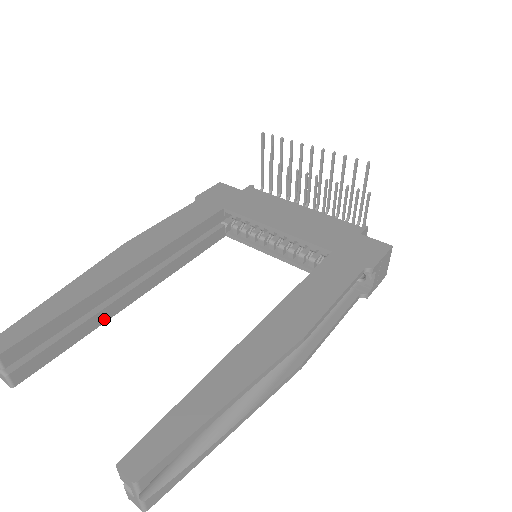
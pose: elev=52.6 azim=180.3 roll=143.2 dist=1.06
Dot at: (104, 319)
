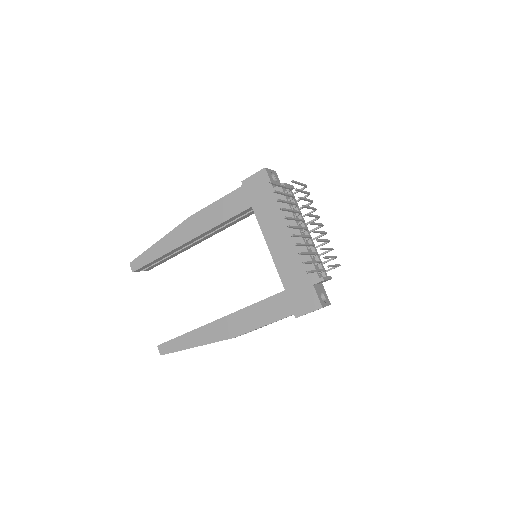
Dot at: occluded
